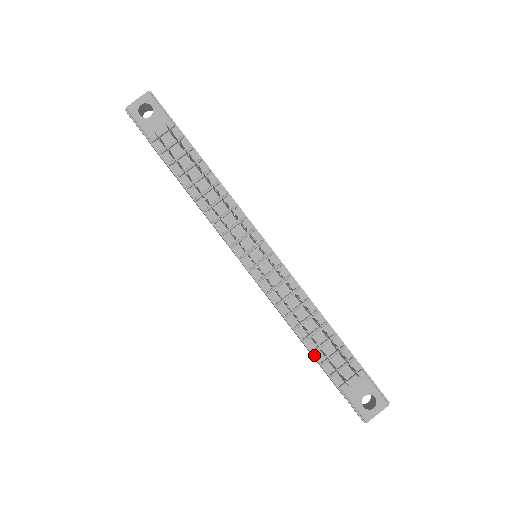
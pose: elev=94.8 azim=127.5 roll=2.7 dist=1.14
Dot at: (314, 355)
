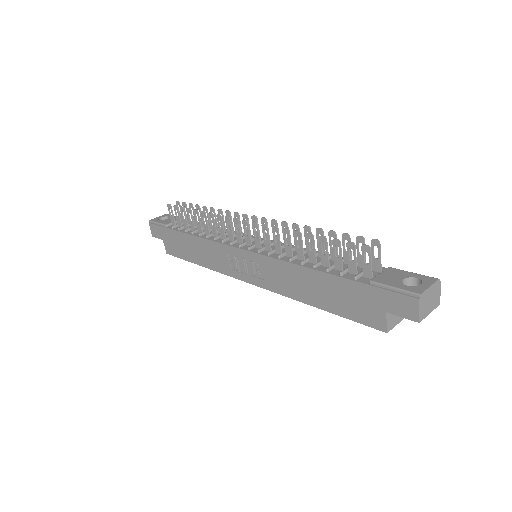
Dot at: (329, 273)
